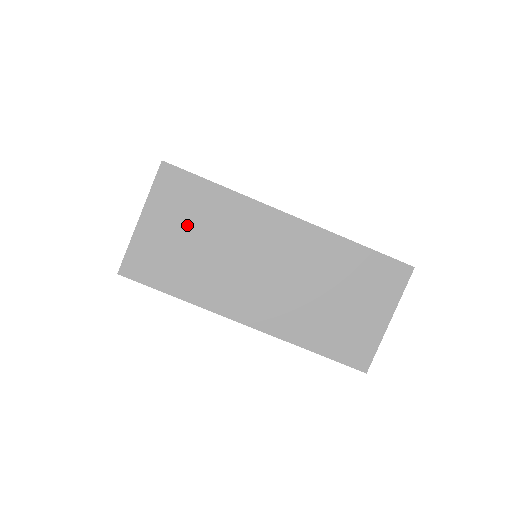
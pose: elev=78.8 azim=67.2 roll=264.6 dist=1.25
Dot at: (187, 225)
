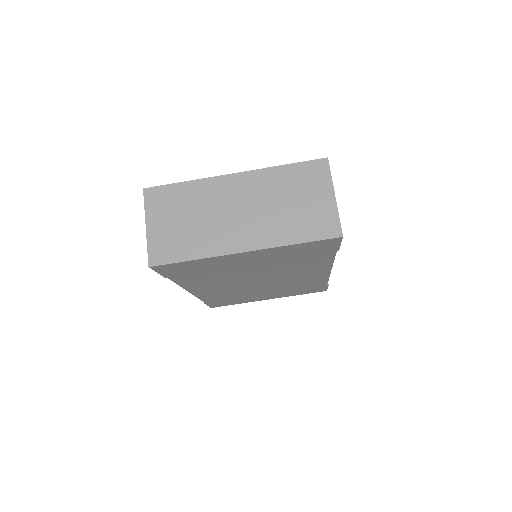
Dot at: (176, 214)
